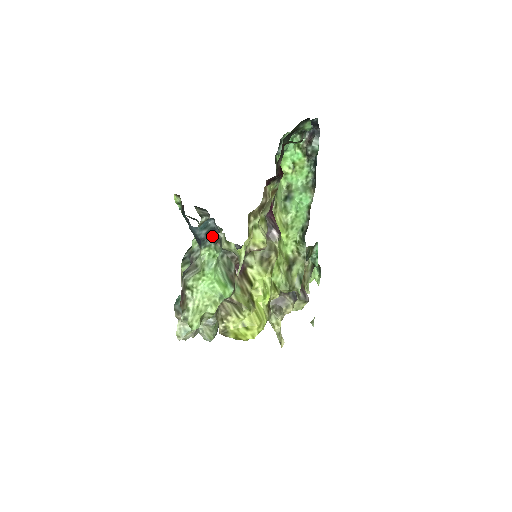
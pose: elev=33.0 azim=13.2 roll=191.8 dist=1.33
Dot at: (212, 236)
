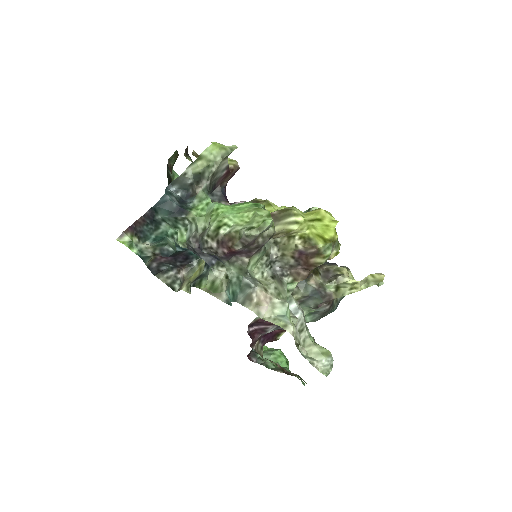
Dot at: (186, 202)
